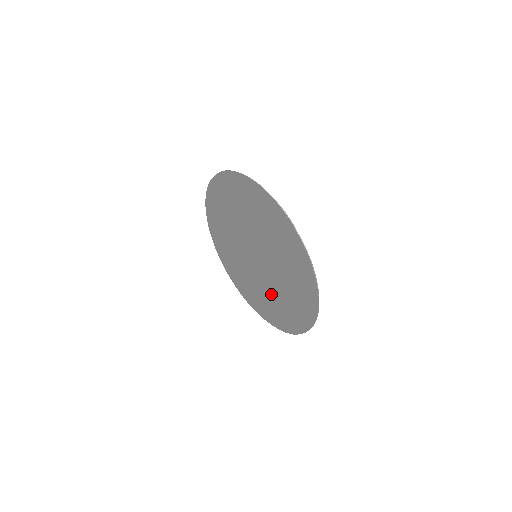
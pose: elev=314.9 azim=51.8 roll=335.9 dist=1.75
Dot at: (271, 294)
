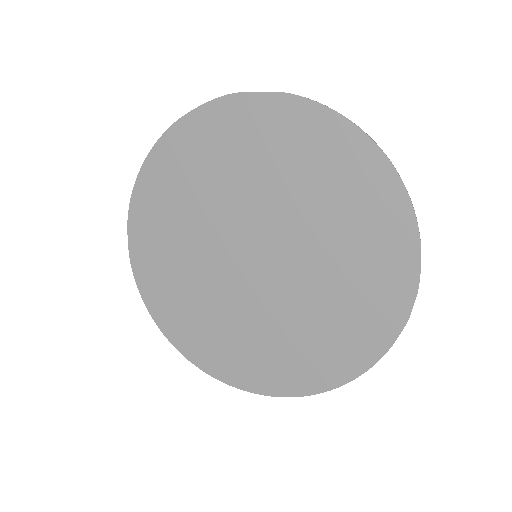
Dot at: (326, 282)
